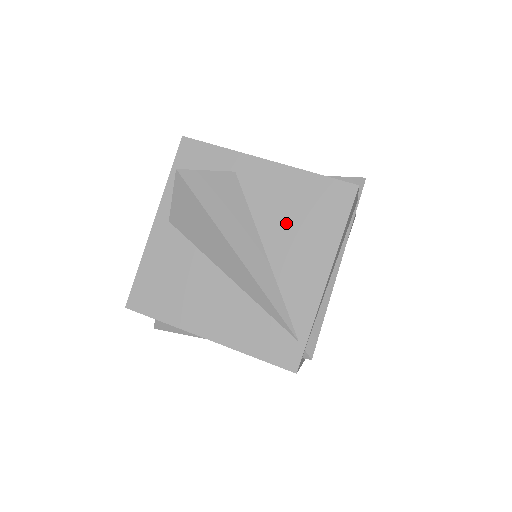
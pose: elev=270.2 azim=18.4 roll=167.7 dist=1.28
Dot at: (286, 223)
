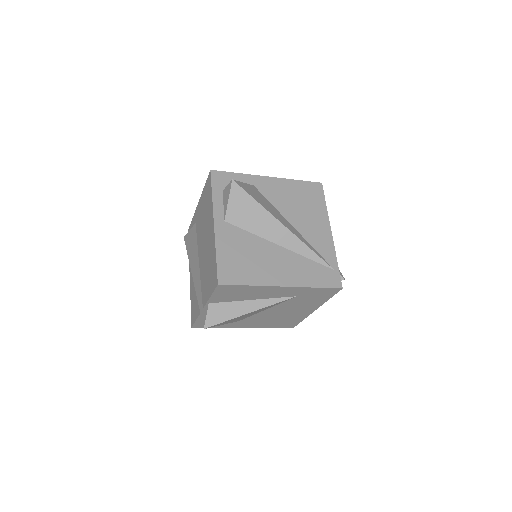
Dot at: (296, 208)
